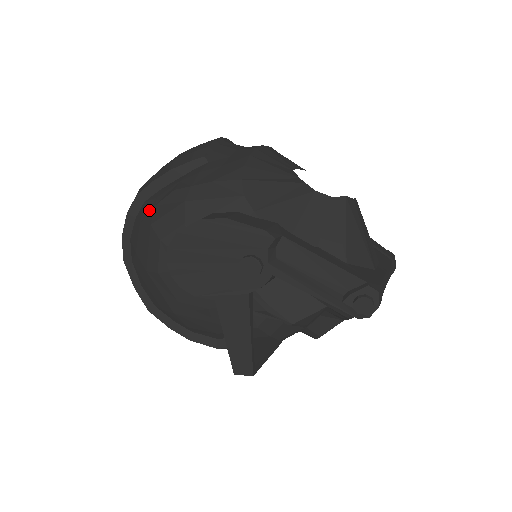
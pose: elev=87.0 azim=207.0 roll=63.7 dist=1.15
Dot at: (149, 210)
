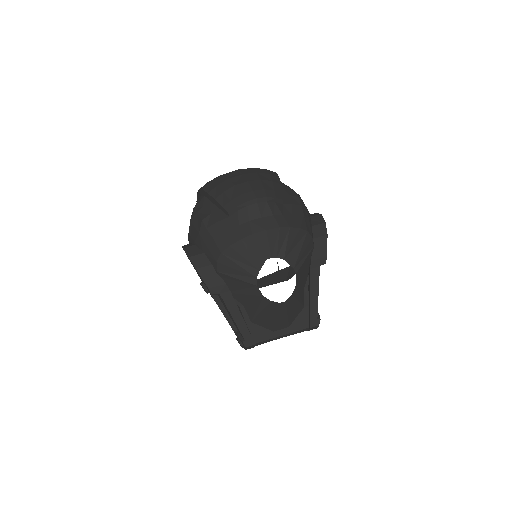
Dot at: (197, 209)
